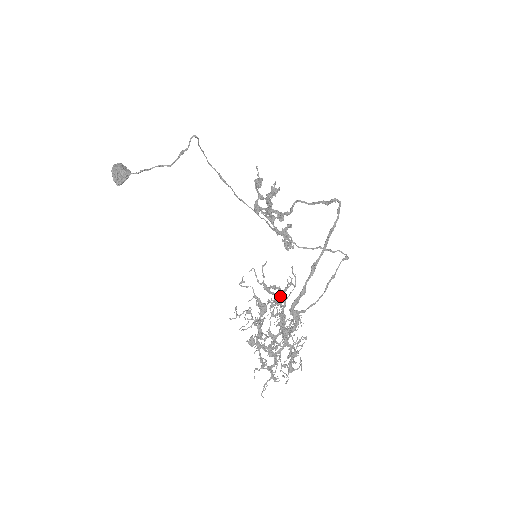
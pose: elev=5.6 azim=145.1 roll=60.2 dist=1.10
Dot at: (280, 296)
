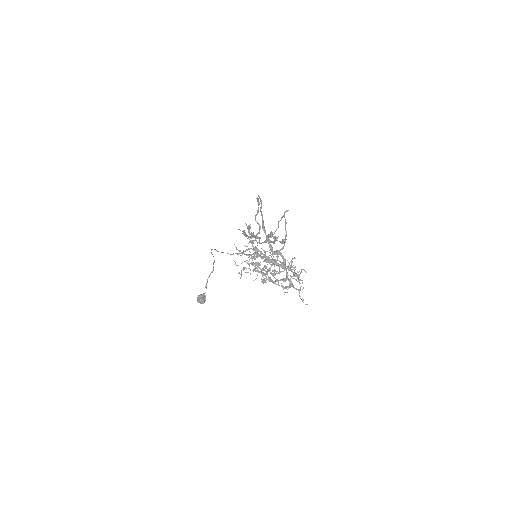
Dot at: (254, 250)
